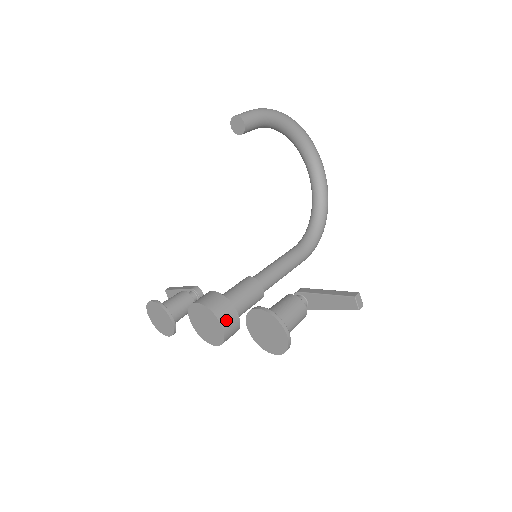
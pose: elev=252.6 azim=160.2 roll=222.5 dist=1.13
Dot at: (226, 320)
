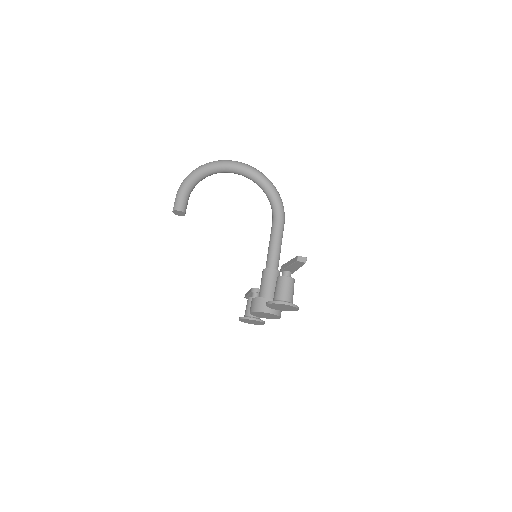
Dot at: (269, 308)
